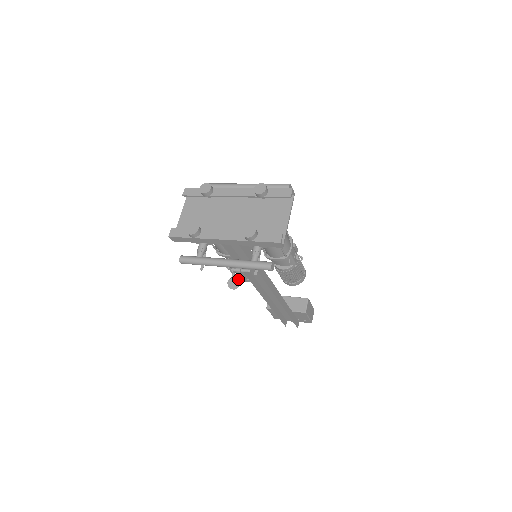
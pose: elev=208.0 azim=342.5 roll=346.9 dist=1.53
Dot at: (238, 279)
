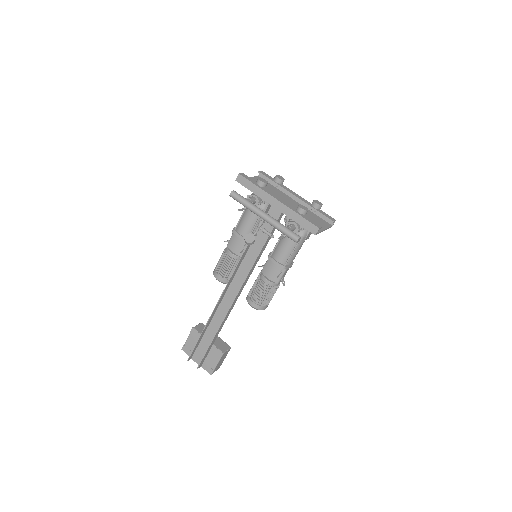
Dot at: occluded
